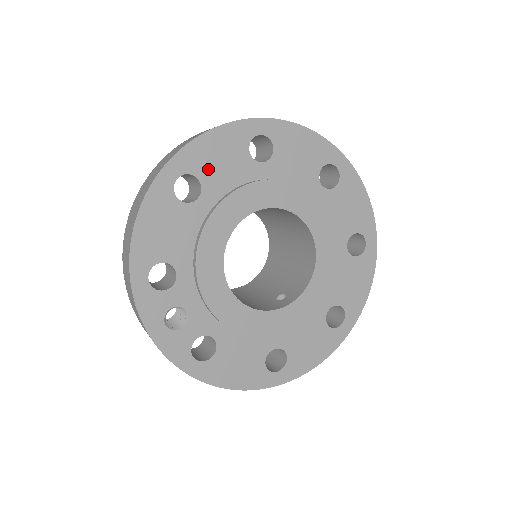
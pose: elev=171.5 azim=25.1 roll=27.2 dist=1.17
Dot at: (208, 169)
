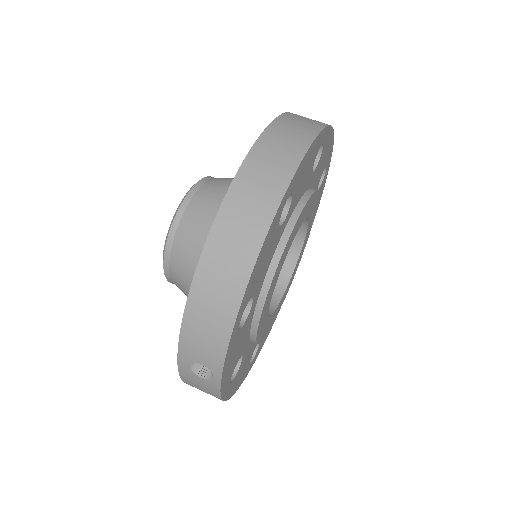
Dot at: (236, 360)
